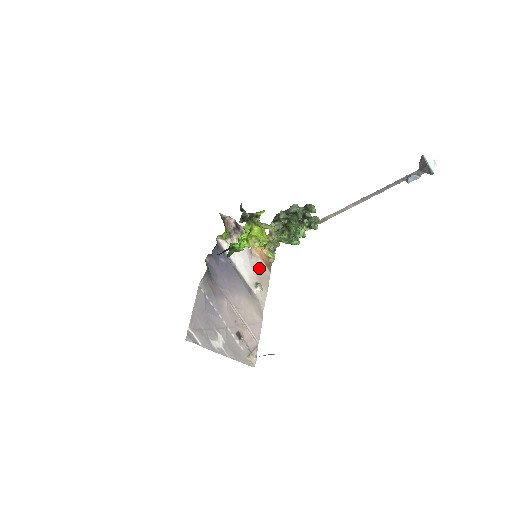
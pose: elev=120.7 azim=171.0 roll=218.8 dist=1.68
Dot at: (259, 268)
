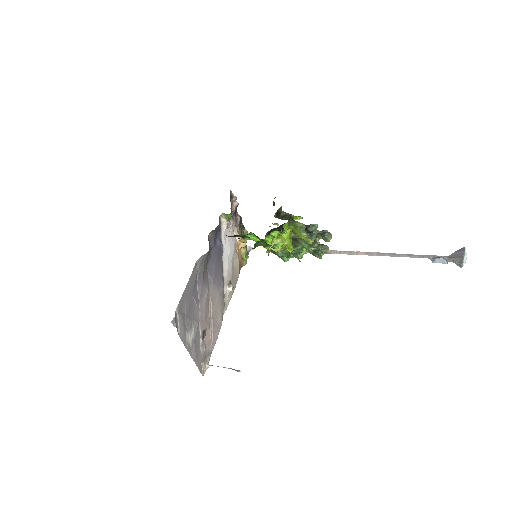
Dot at: (235, 266)
